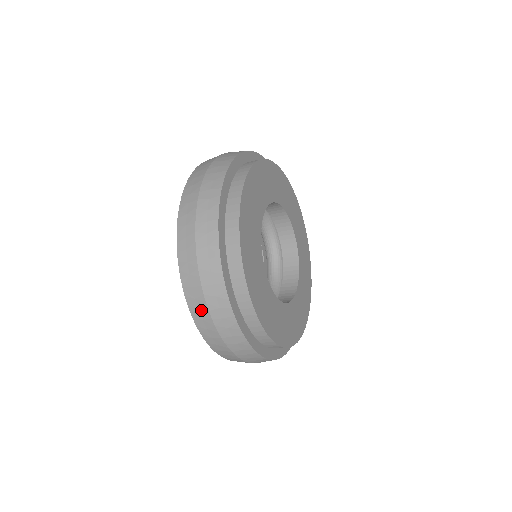
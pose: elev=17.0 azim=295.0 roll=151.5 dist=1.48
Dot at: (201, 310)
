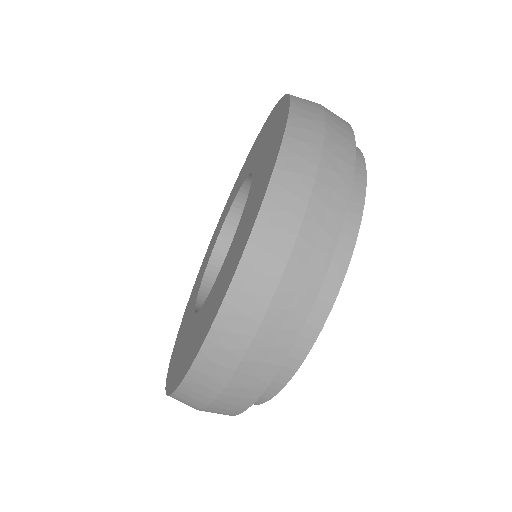
Dot at: (308, 100)
